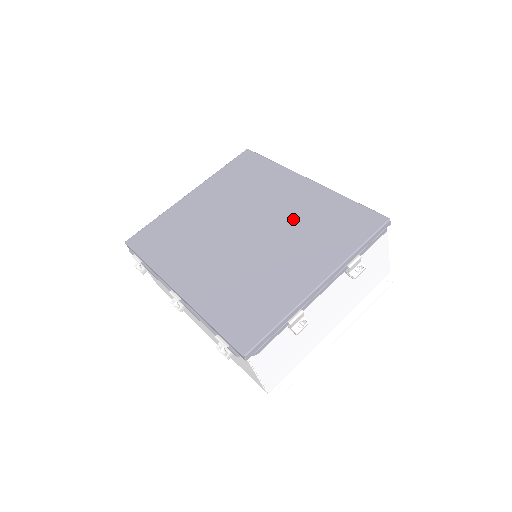
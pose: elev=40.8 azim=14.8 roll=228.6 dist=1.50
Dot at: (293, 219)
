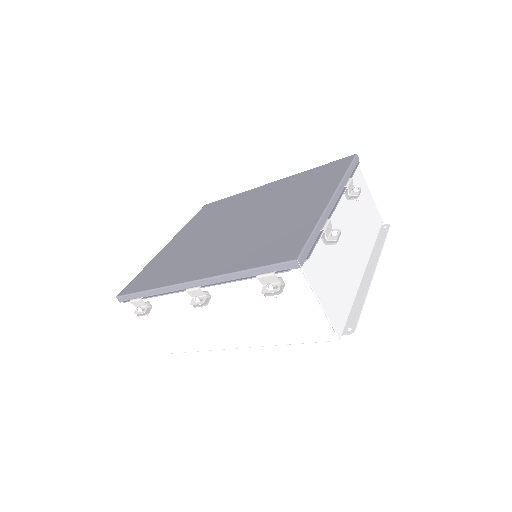
Dot at: (275, 198)
